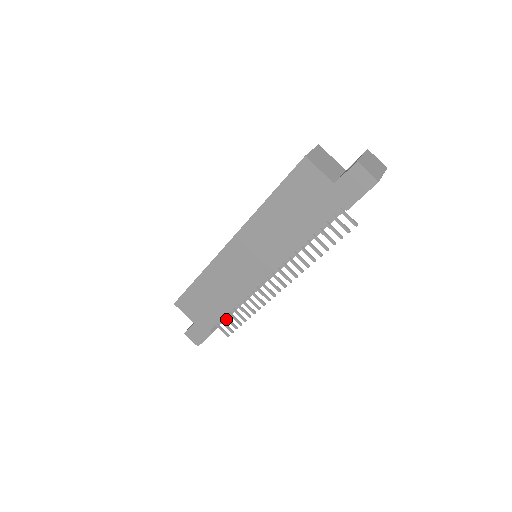
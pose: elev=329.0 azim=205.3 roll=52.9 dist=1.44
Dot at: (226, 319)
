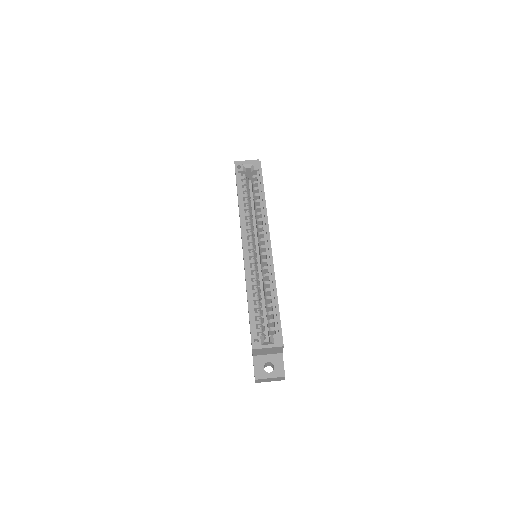
Dot at: occluded
